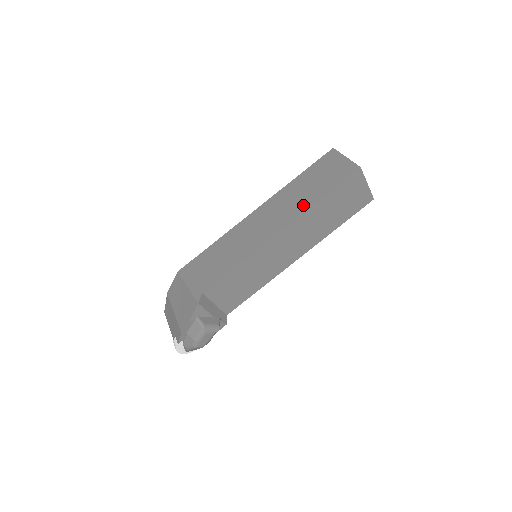
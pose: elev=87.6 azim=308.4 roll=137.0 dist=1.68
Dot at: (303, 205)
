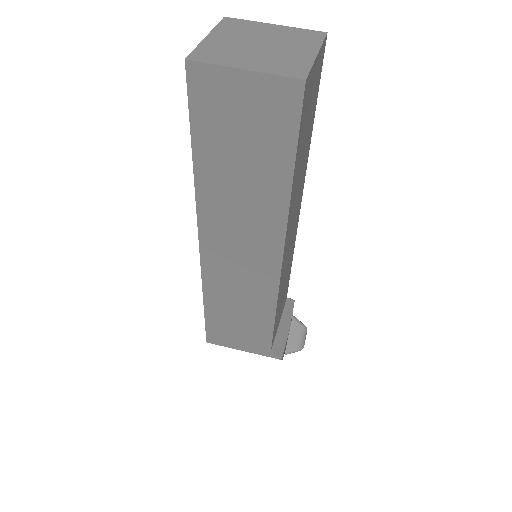
Dot at: (272, 208)
